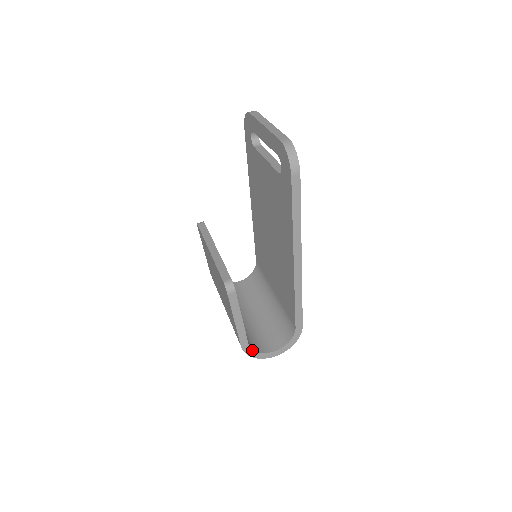
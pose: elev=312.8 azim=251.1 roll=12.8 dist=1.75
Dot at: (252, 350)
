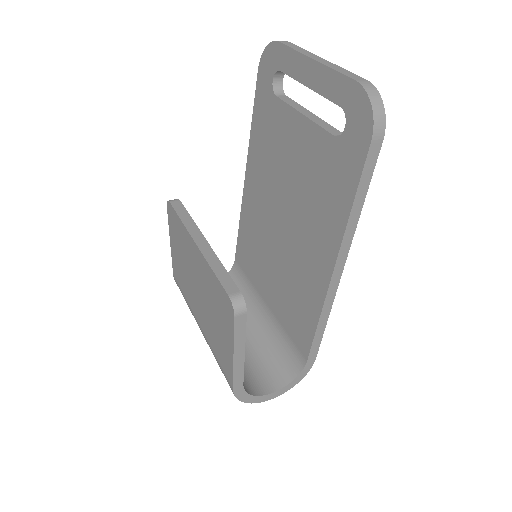
Dot at: (245, 393)
